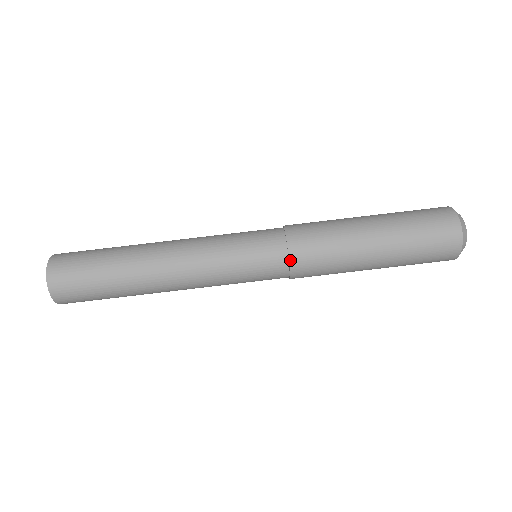
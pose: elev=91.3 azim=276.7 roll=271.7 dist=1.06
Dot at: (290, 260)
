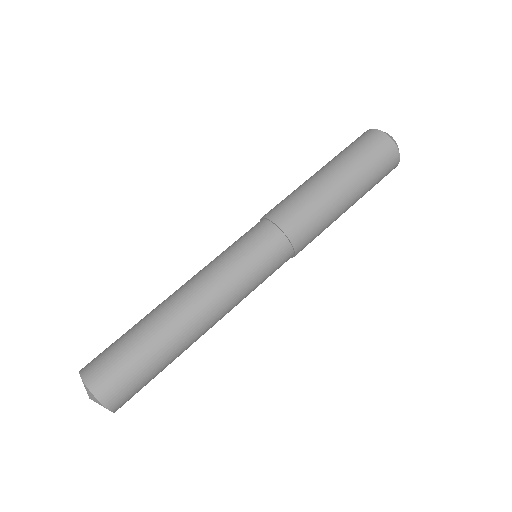
Dot at: (281, 228)
